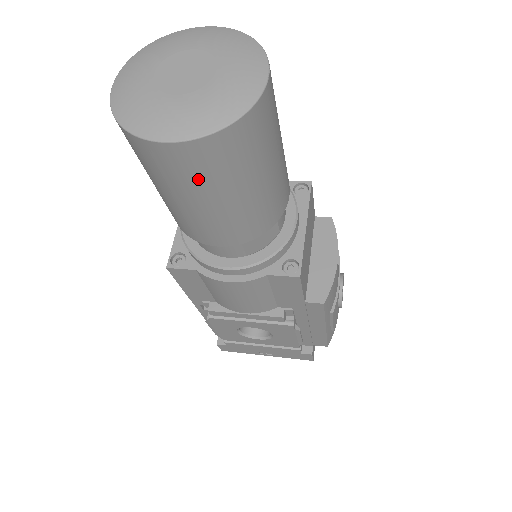
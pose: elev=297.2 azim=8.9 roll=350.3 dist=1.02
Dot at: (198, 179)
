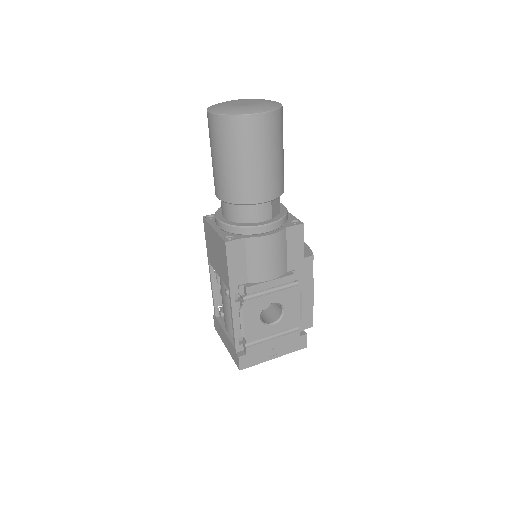
Dot at: (267, 139)
